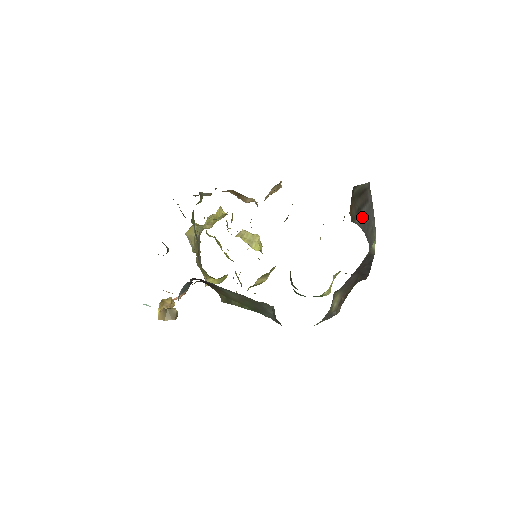
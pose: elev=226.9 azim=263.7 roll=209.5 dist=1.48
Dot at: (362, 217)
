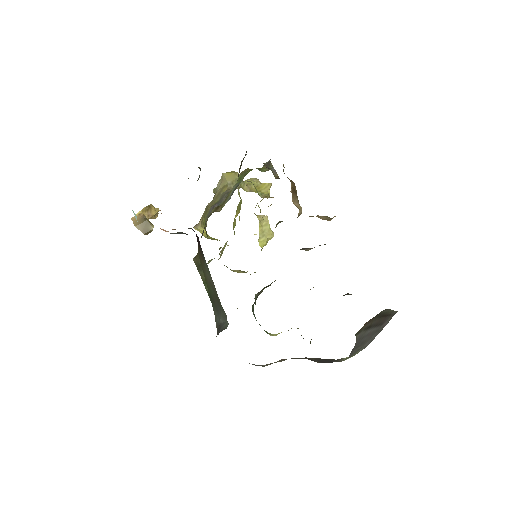
Dot at: (365, 334)
